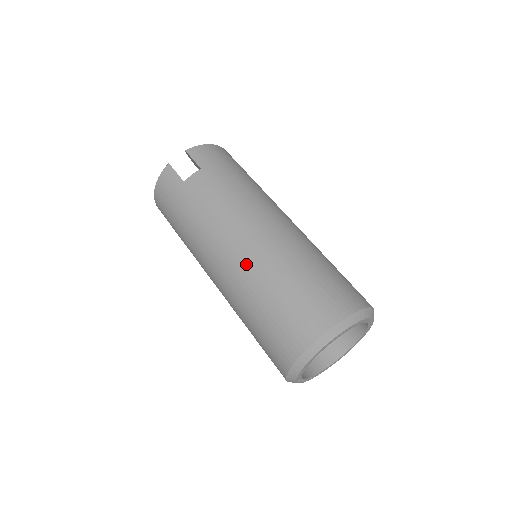
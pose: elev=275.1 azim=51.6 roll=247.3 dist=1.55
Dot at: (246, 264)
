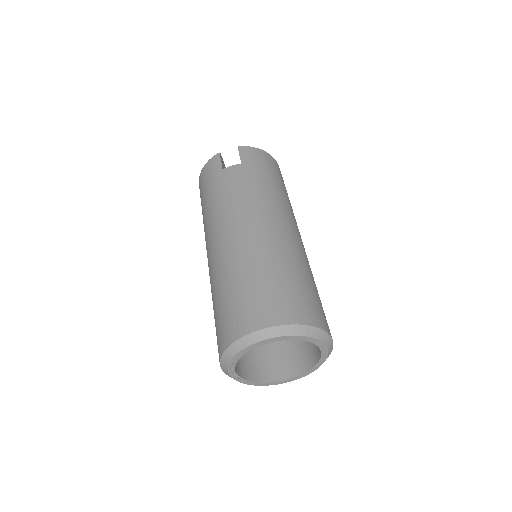
Dot at: (232, 249)
